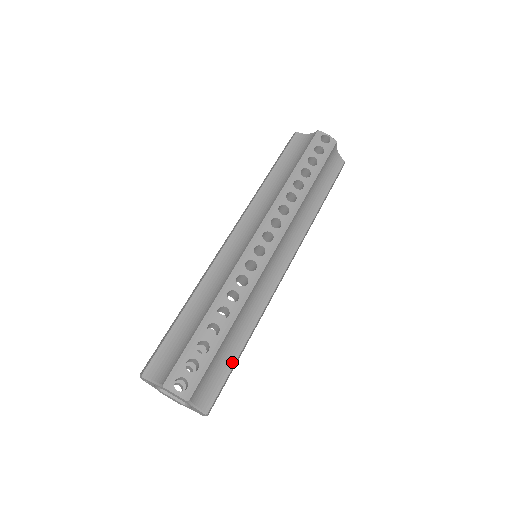
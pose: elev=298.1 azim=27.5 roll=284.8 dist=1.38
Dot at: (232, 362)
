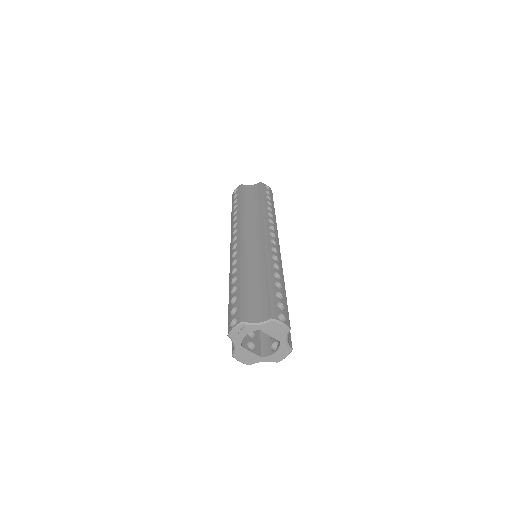
Dot at: occluded
